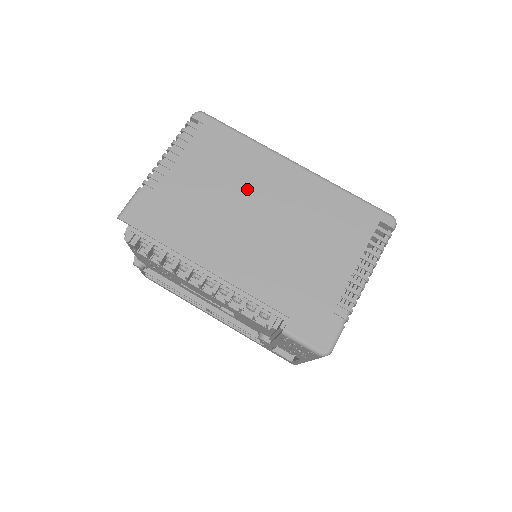
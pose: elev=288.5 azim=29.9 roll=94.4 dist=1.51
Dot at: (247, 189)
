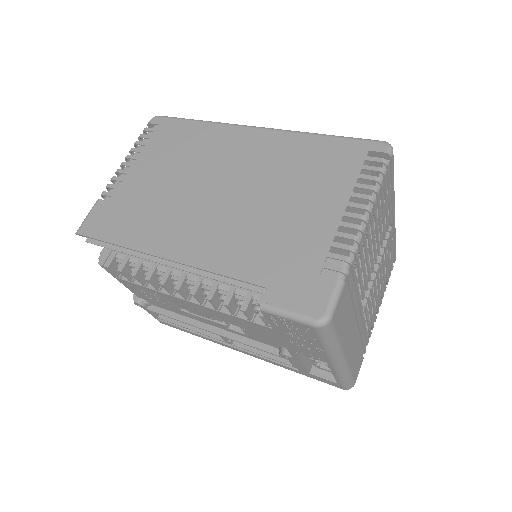
Dot at: (206, 167)
